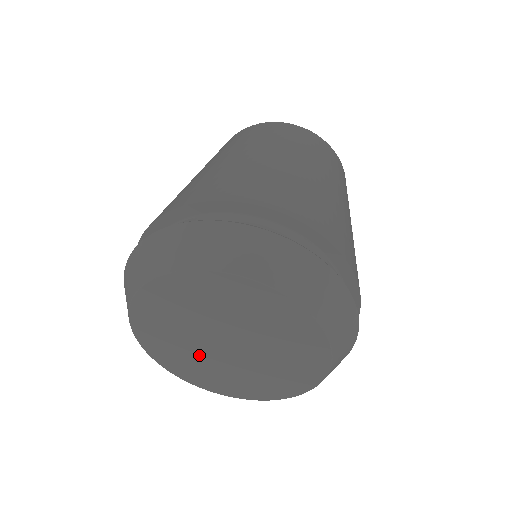
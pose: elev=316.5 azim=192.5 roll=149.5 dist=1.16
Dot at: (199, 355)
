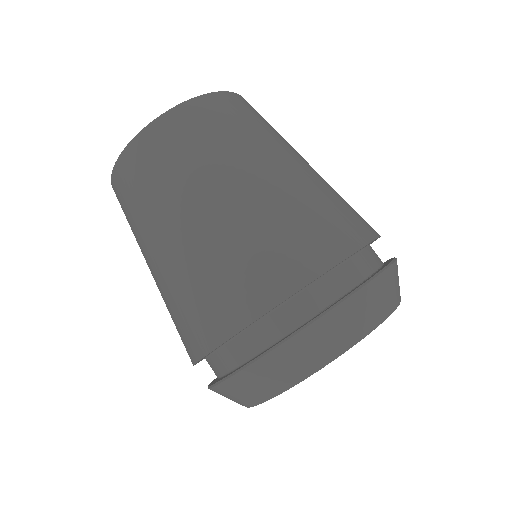
Dot at: occluded
